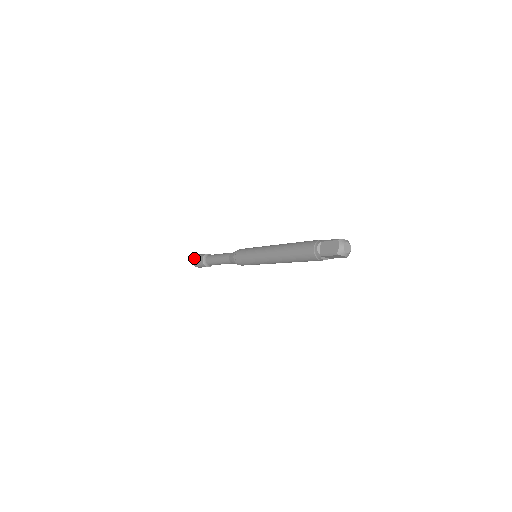
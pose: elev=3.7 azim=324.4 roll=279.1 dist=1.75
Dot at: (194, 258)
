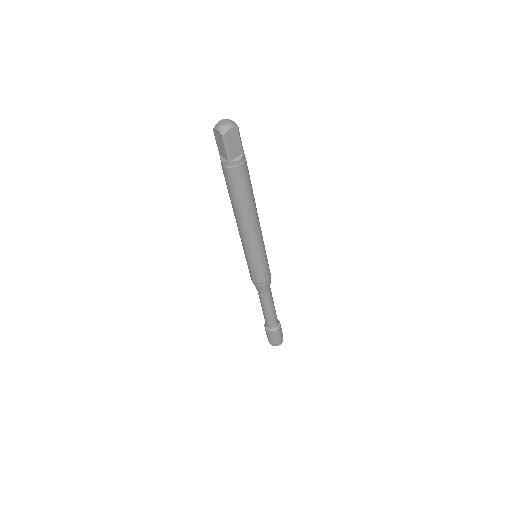
Dot at: occluded
